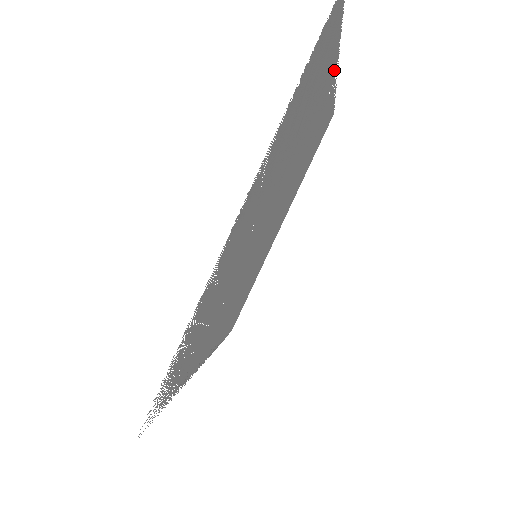
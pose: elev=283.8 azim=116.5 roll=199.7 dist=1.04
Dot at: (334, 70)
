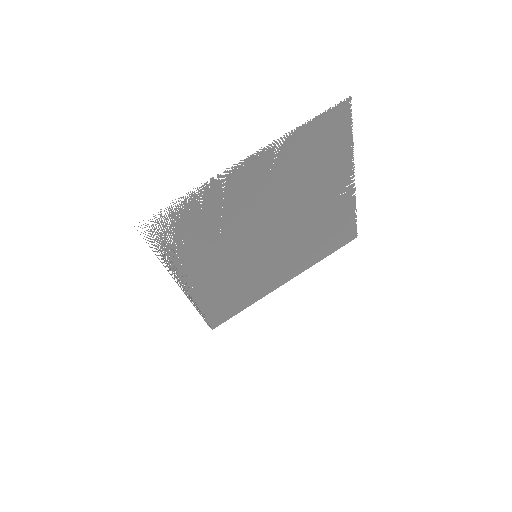
Dot at: (349, 169)
